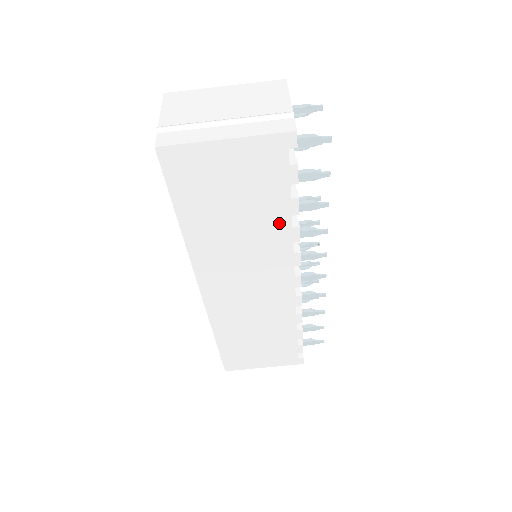
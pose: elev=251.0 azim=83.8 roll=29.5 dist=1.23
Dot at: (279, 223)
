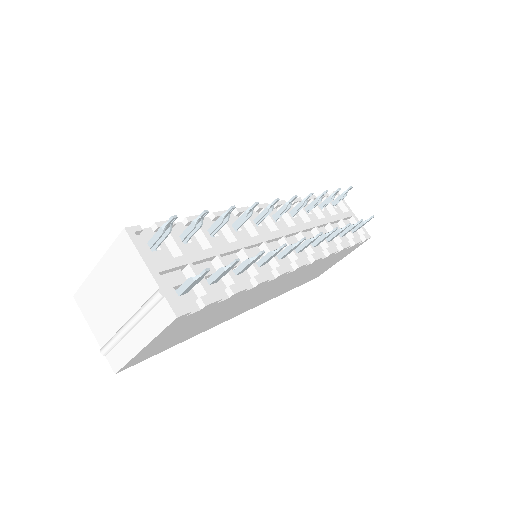
Dot at: (241, 296)
